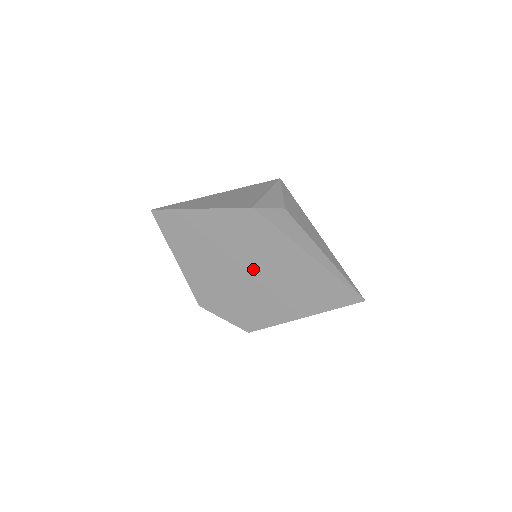
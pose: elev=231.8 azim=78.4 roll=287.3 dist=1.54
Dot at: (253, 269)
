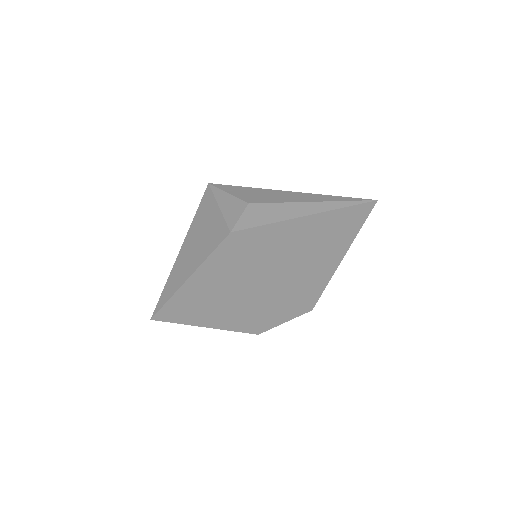
Dot at: (274, 270)
